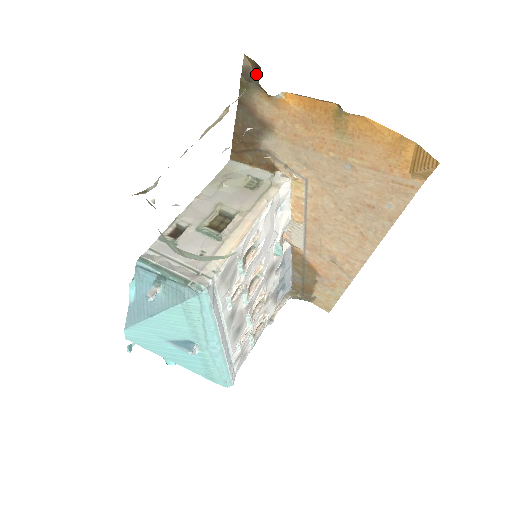
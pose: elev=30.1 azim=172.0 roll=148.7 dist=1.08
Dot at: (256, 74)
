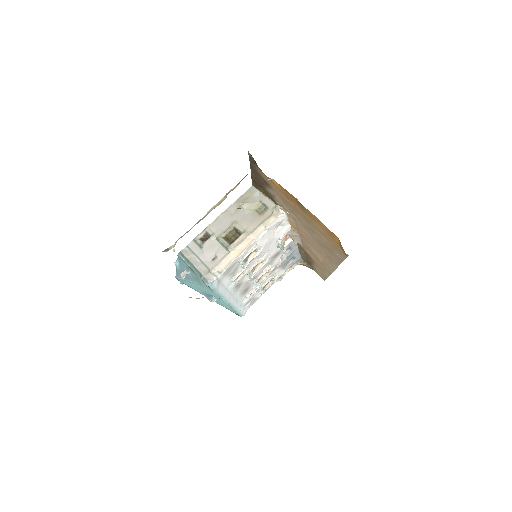
Dot at: occluded
